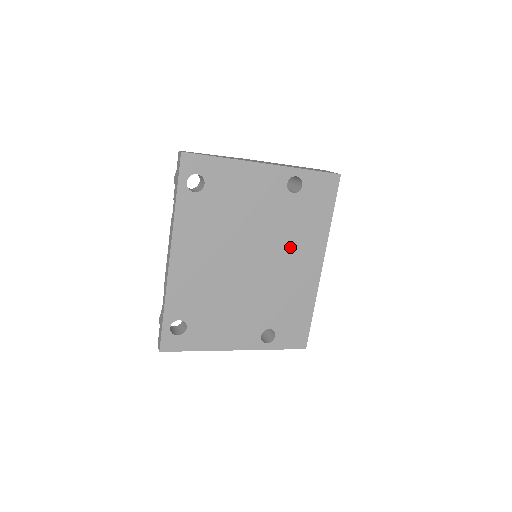
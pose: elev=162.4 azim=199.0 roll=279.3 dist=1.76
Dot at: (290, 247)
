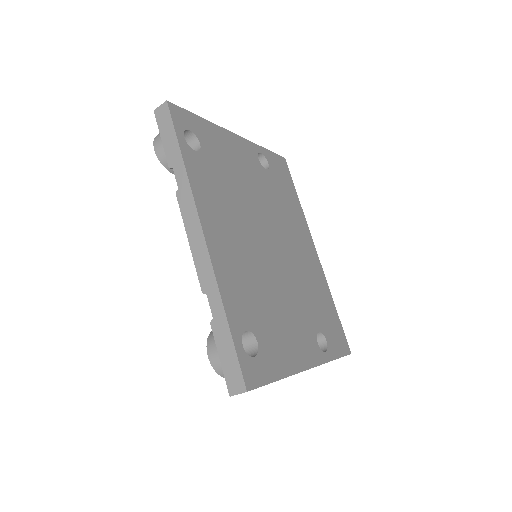
Dot at: (288, 228)
